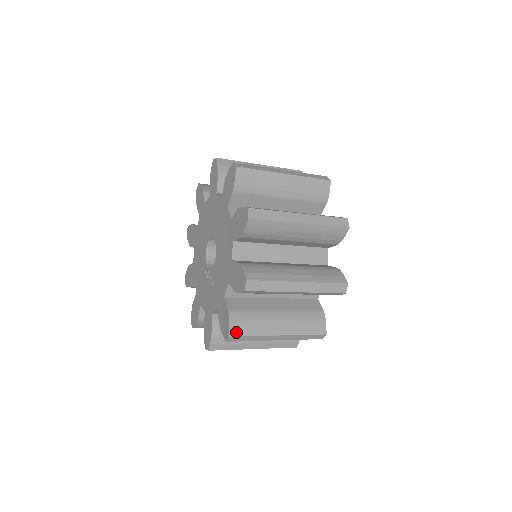
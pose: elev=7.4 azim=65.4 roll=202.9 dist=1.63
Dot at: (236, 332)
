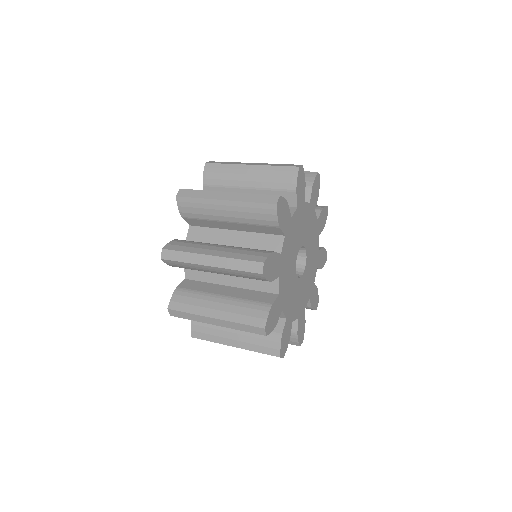
Dot at: (174, 306)
